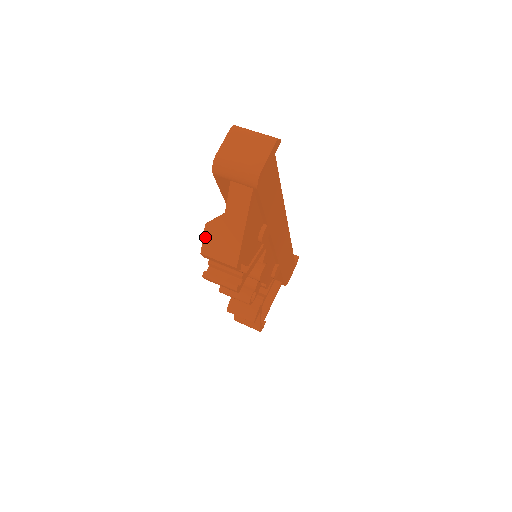
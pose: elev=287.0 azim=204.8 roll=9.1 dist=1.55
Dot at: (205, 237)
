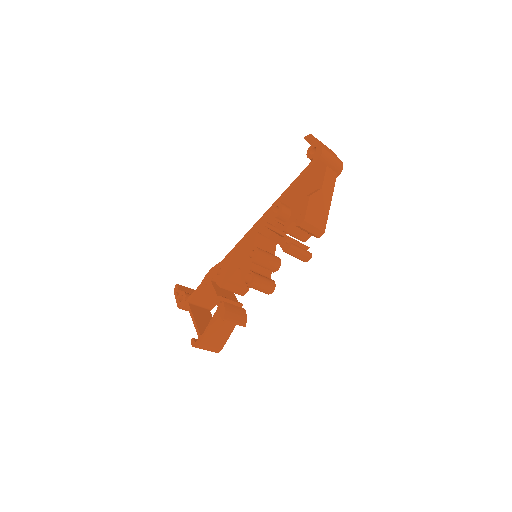
Dot at: (309, 206)
